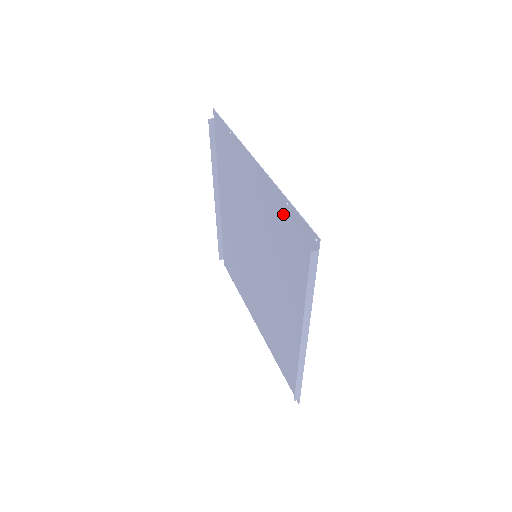
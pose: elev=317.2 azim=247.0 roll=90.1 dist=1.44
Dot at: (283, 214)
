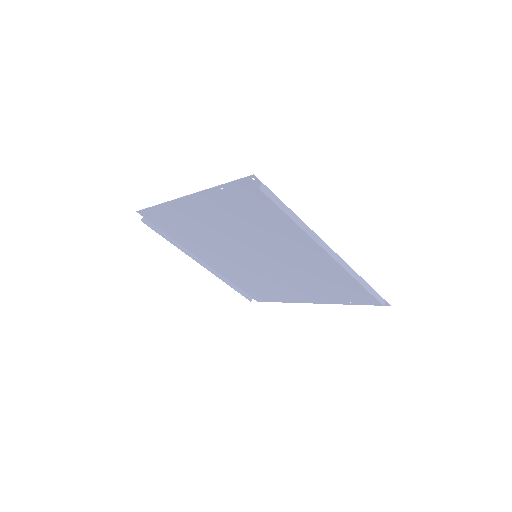
Dot at: (228, 199)
